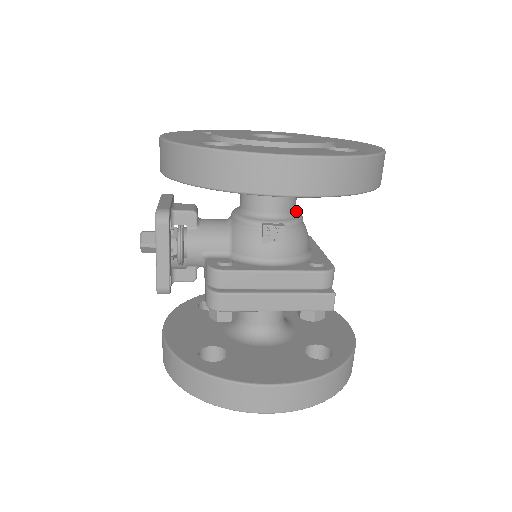
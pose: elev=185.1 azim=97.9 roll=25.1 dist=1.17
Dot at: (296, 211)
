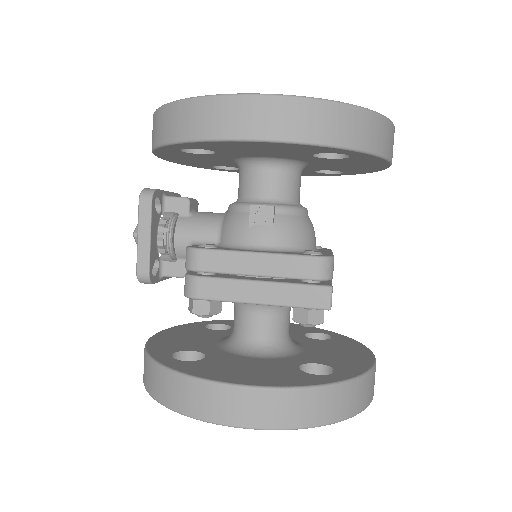
Dot at: occluded
